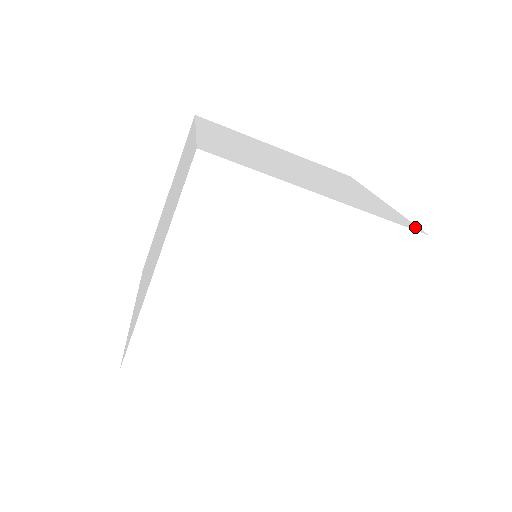
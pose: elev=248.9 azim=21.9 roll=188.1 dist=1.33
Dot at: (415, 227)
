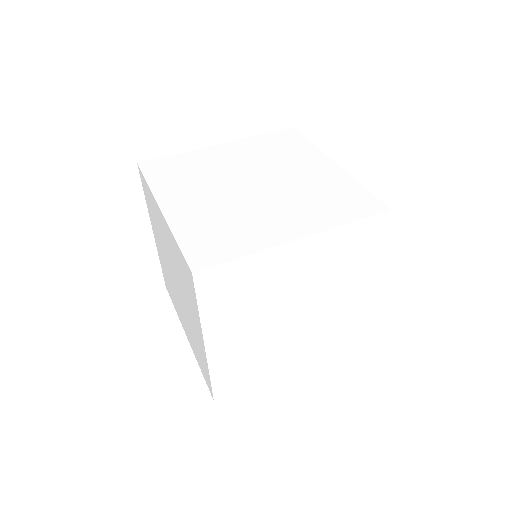
Dot at: (377, 204)
